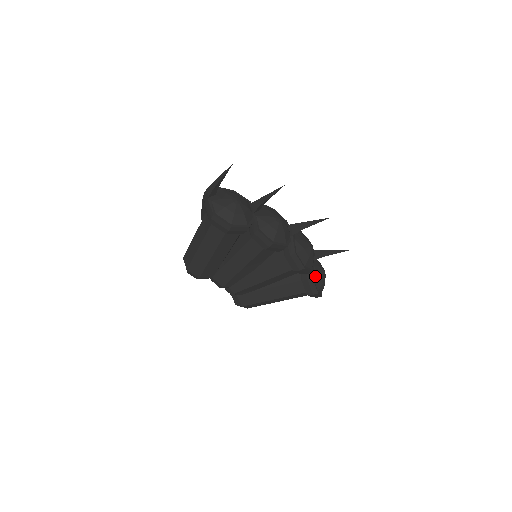
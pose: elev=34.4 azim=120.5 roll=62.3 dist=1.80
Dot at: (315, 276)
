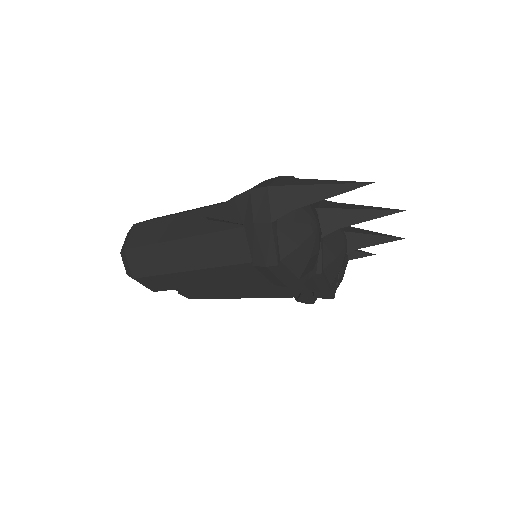
Dot at: occluded
